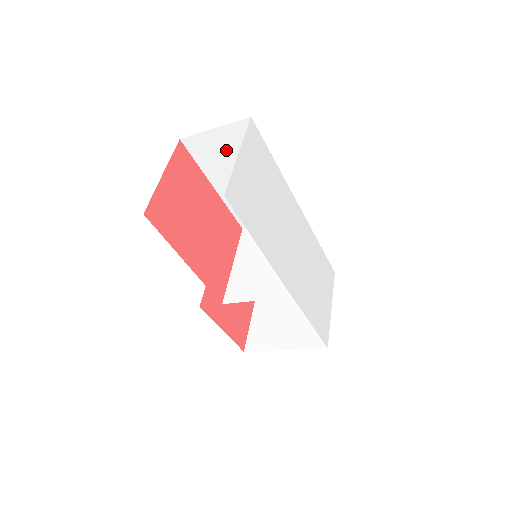
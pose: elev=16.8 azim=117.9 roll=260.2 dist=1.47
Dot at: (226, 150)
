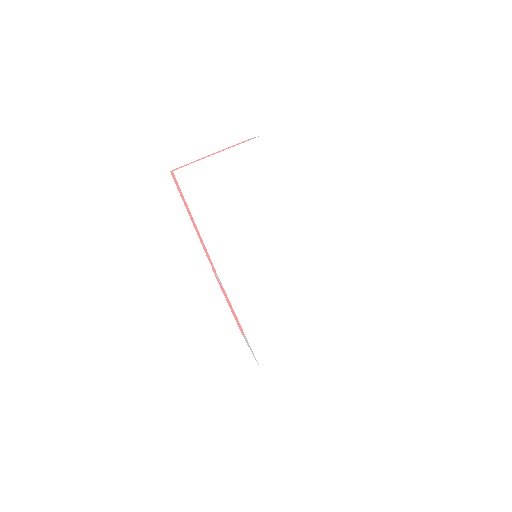
Dot at: occluded
